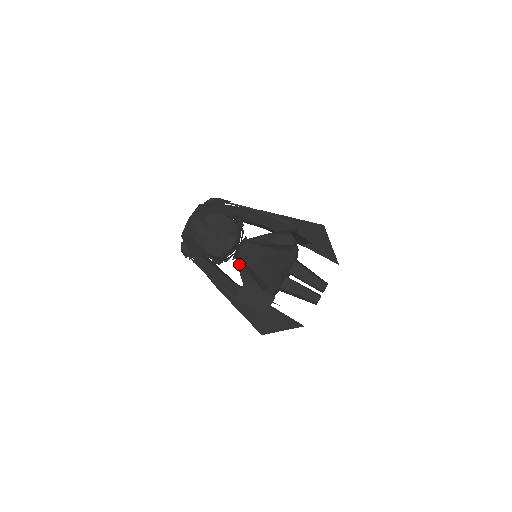
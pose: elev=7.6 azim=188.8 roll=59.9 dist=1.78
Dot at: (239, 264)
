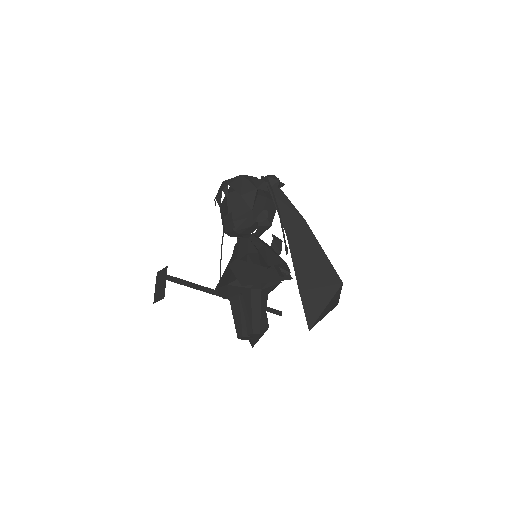
Dot at: occluded
